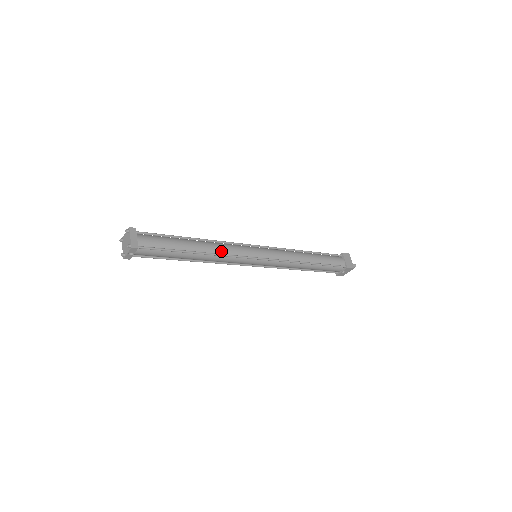
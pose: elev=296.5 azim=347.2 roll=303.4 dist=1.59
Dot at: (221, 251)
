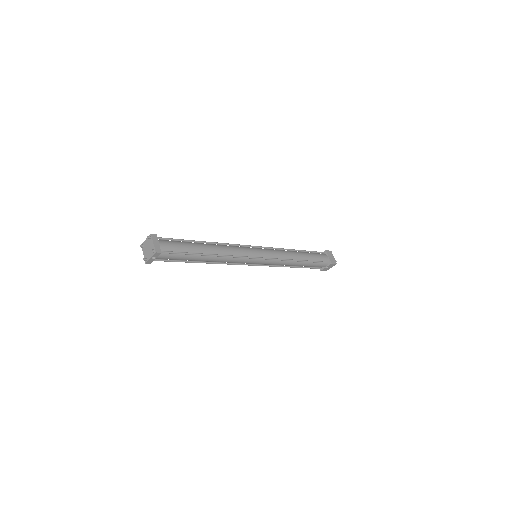
Dot at: (229, 253)
